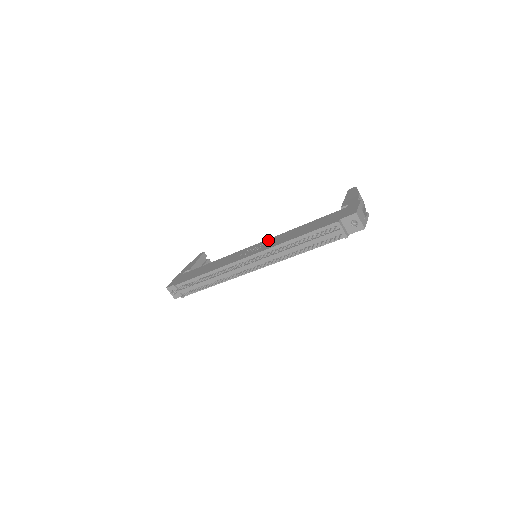
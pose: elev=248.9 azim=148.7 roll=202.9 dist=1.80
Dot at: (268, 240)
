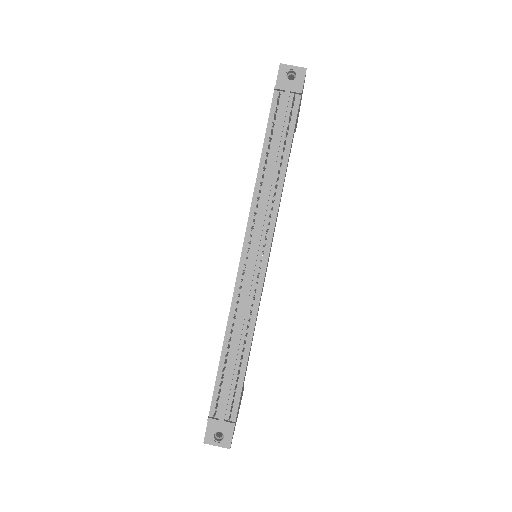
Dot at: occluded
